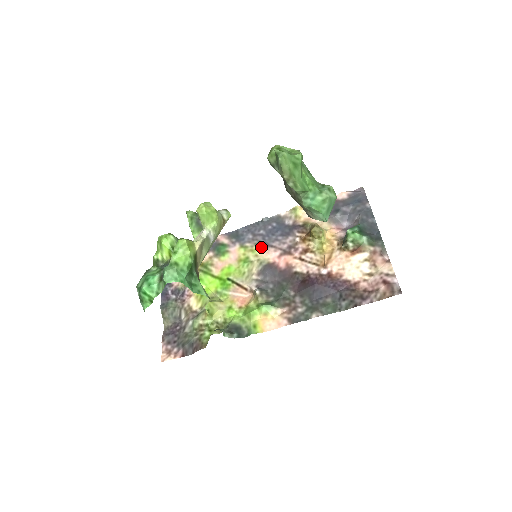
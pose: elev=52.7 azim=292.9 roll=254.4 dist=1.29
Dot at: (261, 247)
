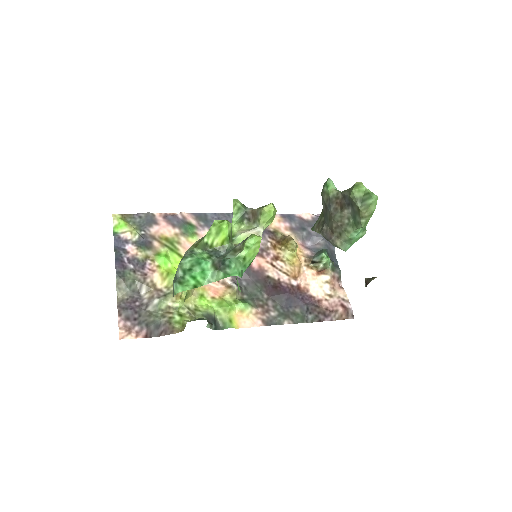
Dot at: occluded
